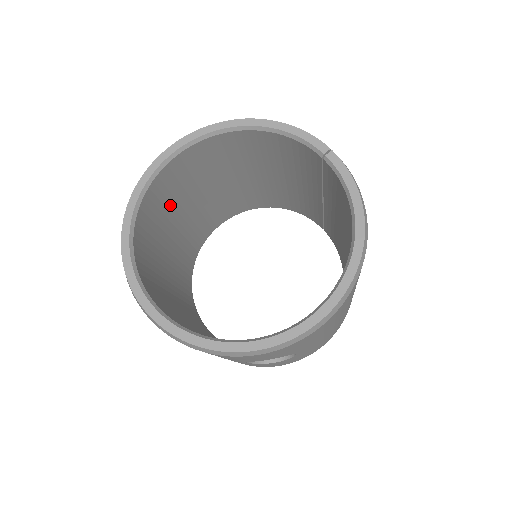
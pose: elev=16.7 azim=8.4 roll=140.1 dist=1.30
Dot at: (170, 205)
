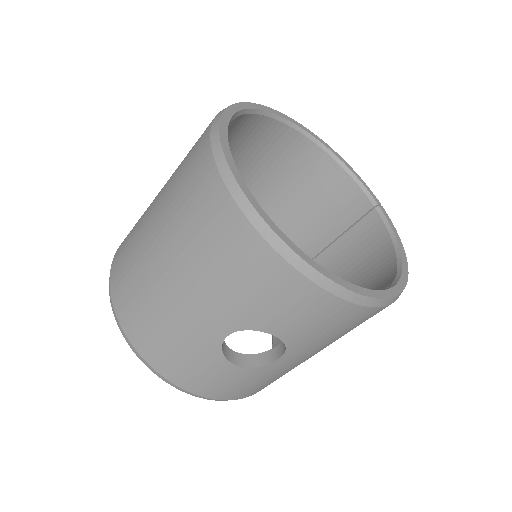
Dot at: occluded
